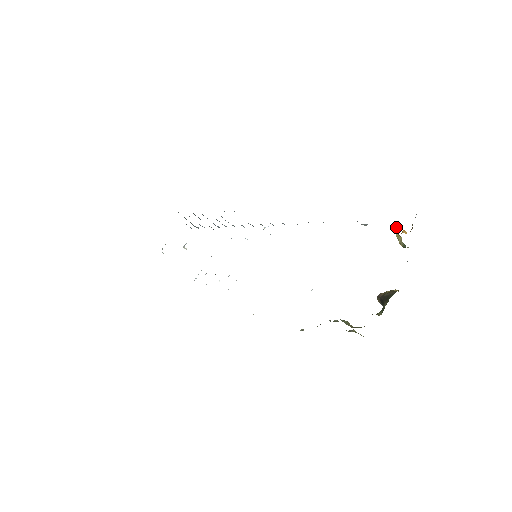
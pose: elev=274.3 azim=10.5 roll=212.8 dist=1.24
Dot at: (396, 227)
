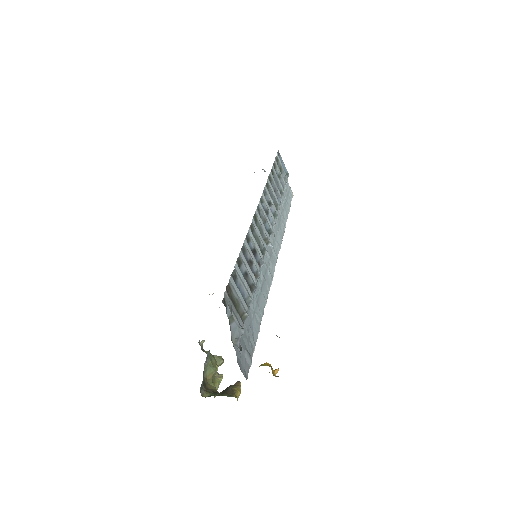
Dot at: (261, 364)
